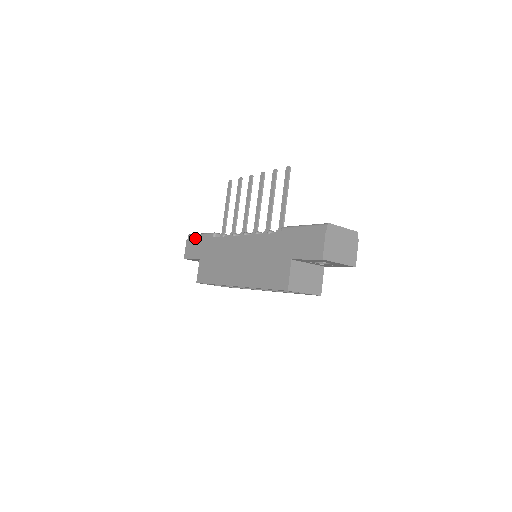
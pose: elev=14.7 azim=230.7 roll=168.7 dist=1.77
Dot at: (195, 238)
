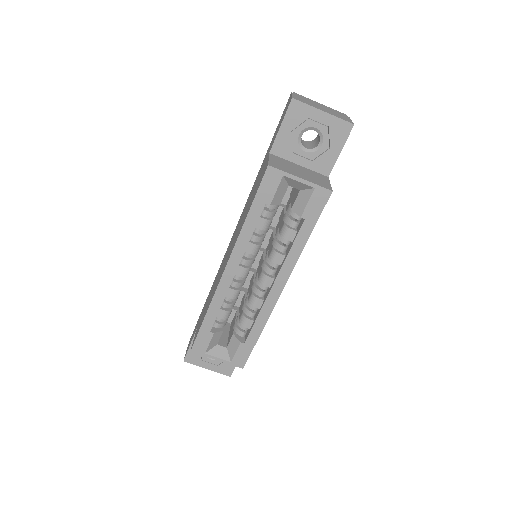
Dot at: occluded
